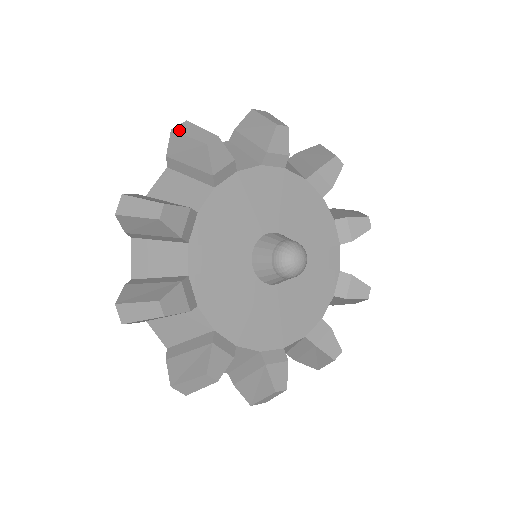
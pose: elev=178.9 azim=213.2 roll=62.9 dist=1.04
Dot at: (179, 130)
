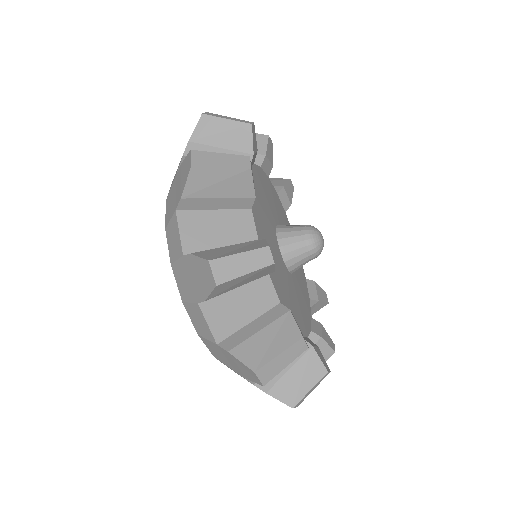
Dot at: (211, 114)
